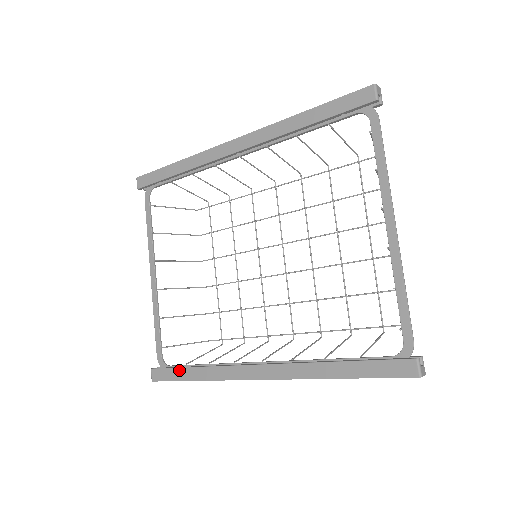
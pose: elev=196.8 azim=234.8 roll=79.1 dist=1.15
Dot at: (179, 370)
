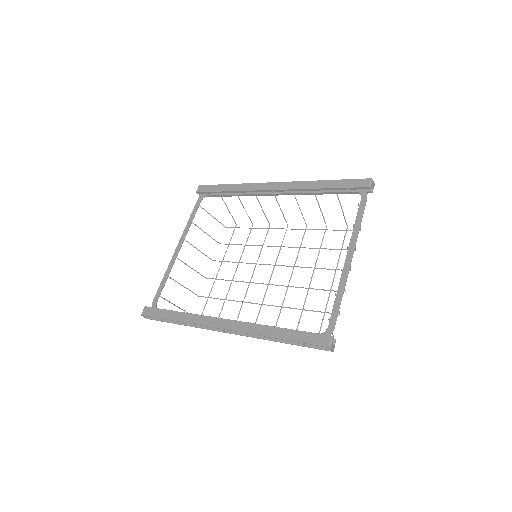
Dot at: (166, 311)
